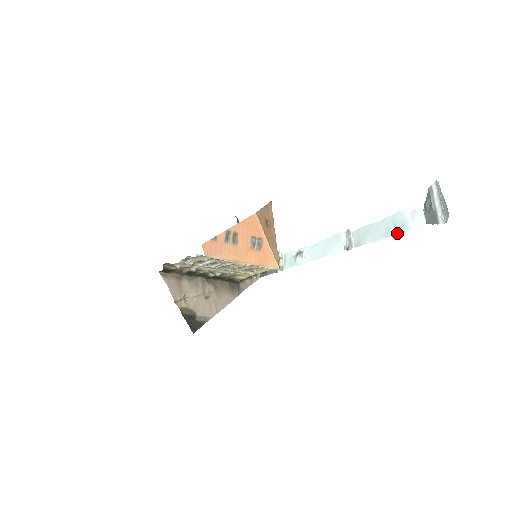
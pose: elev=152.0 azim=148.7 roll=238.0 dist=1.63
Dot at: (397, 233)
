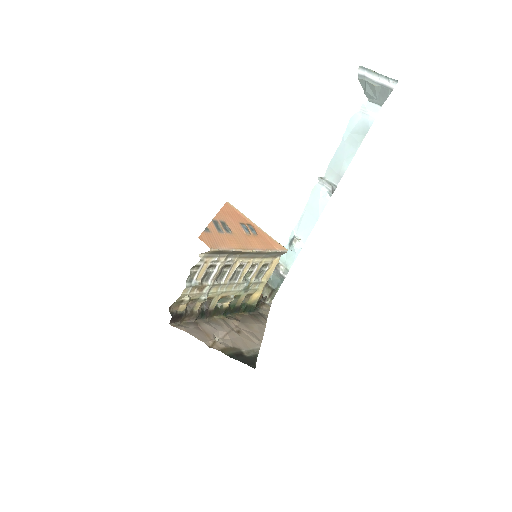
Dot at: (364, 136)
